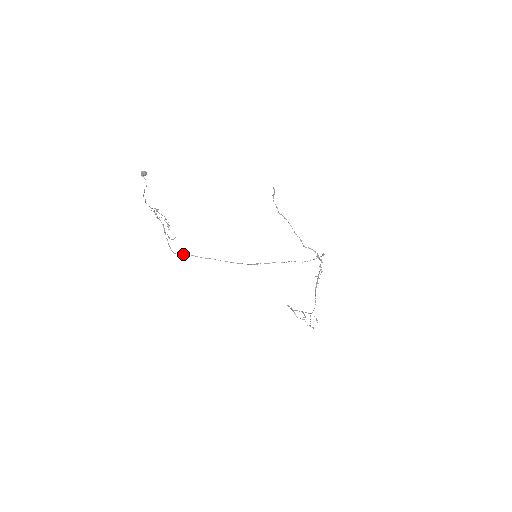
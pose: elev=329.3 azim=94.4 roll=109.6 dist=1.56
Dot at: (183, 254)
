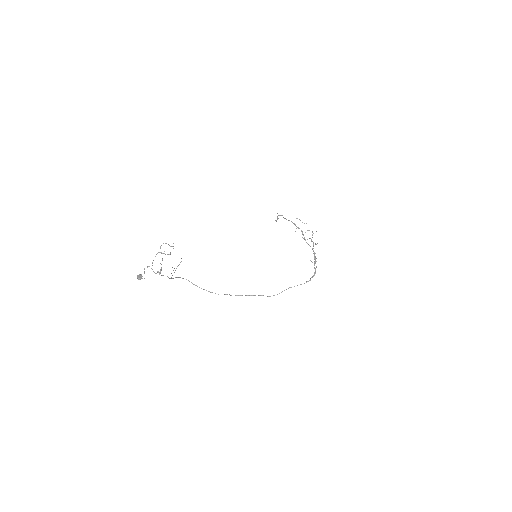
Dot at: occluded
